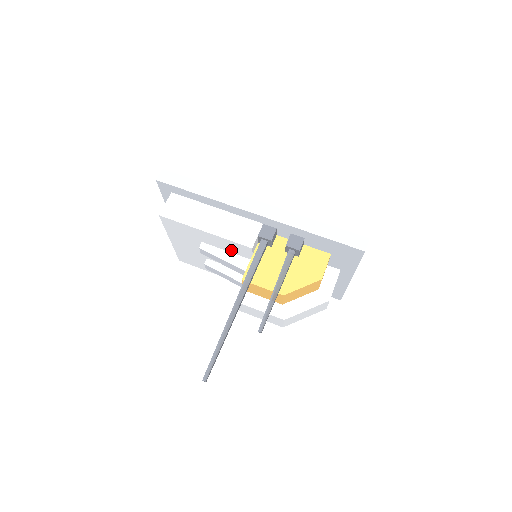
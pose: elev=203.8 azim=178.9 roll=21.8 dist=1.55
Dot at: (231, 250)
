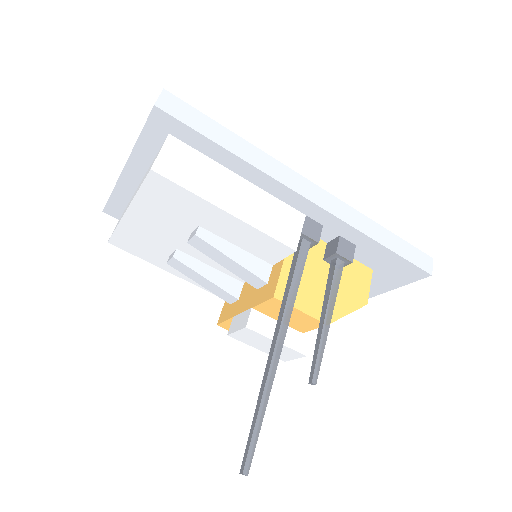
Dot at: (247, 246)
